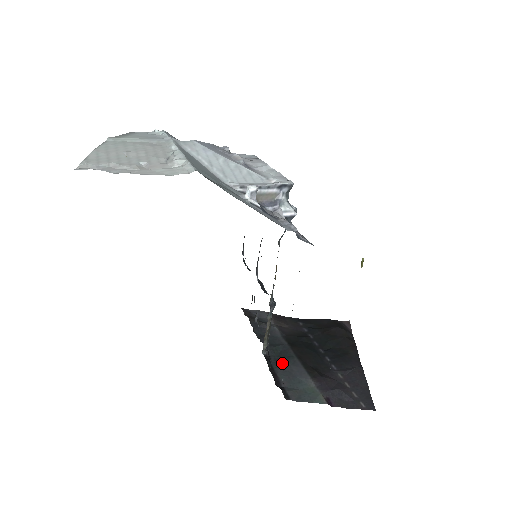
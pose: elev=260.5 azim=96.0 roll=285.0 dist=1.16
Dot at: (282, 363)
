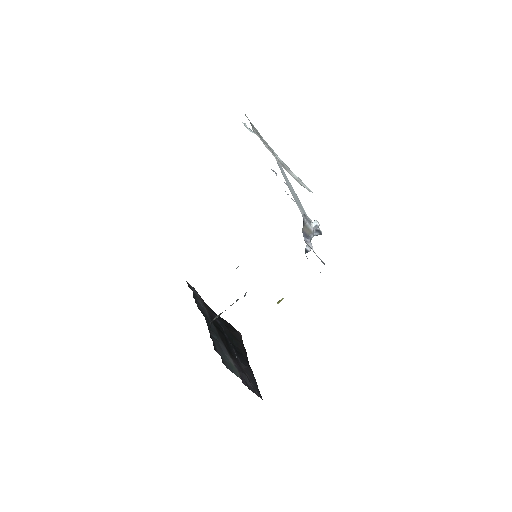
Dot at: (213, 336)
